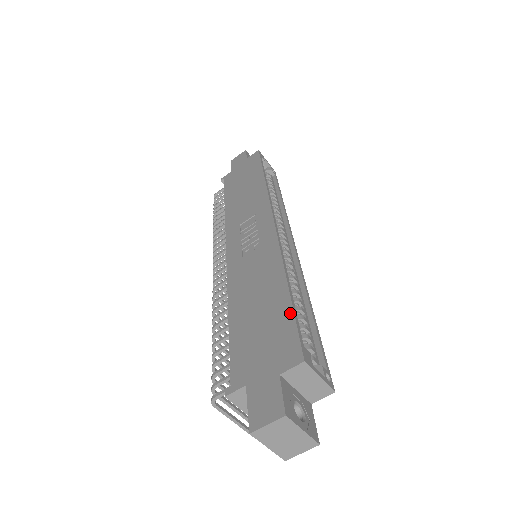
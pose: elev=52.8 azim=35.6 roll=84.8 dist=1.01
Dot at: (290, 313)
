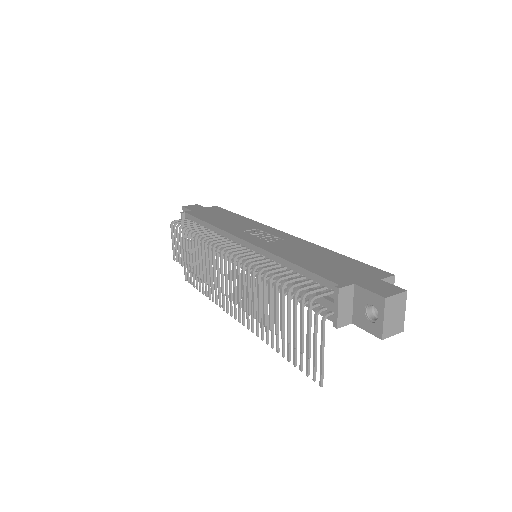
Dot at: (357, 261)
